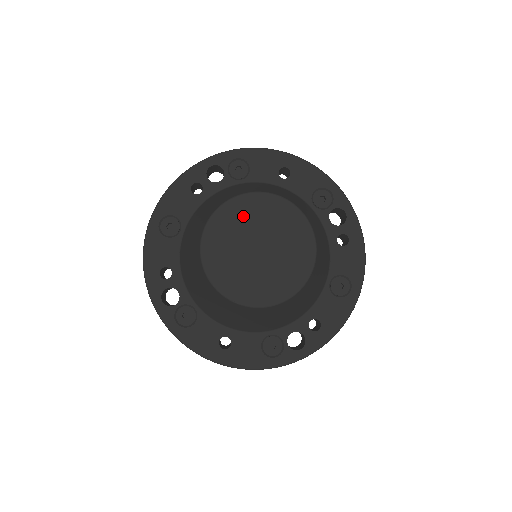
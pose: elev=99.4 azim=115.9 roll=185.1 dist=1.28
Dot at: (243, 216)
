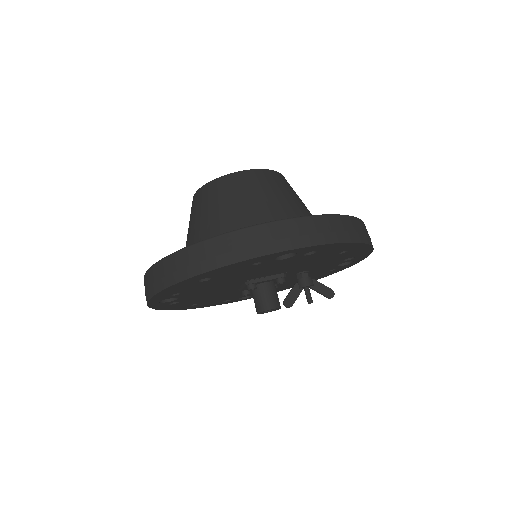
Dot at: occluded
